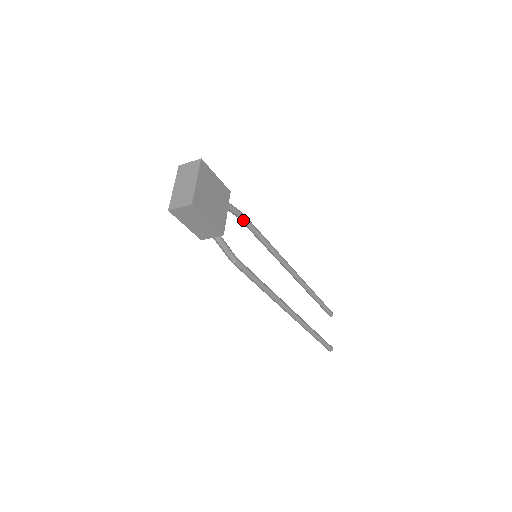
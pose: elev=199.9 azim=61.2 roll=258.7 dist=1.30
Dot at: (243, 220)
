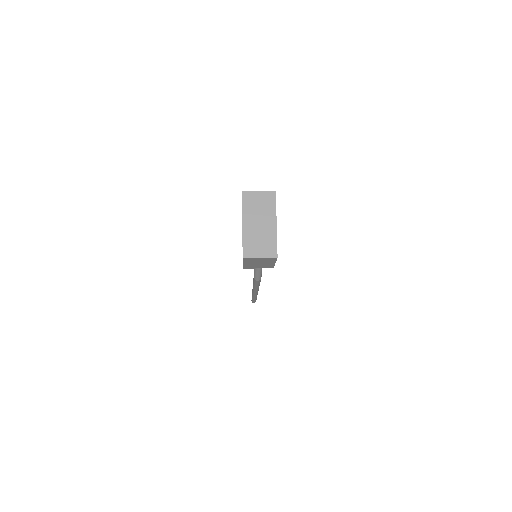
Dot at: occluded
